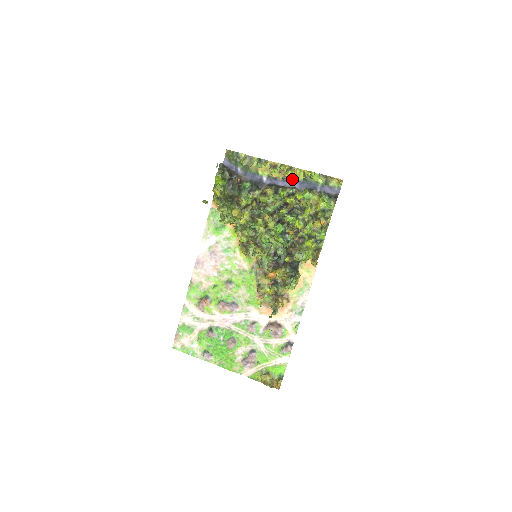
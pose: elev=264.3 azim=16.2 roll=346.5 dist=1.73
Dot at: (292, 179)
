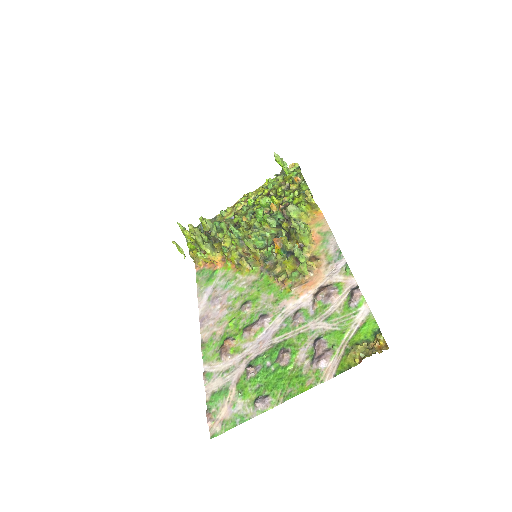
Dot at: occluded
